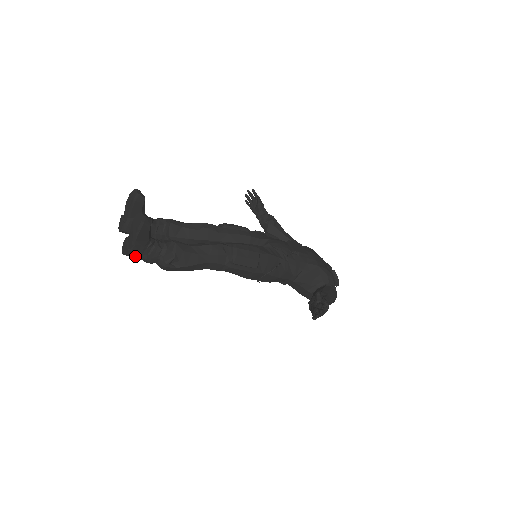
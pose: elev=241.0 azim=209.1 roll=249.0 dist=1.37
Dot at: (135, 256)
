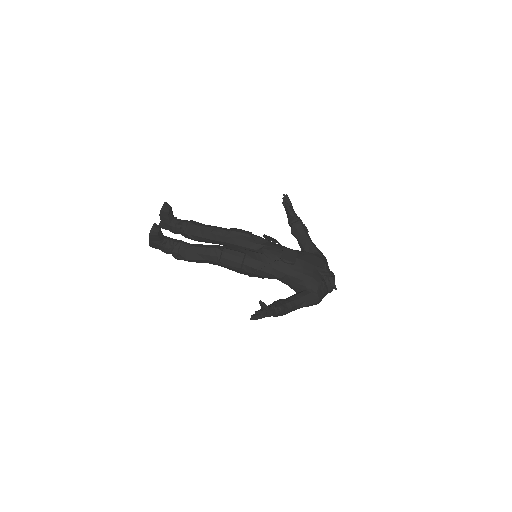
Dot at: (156, 248)
